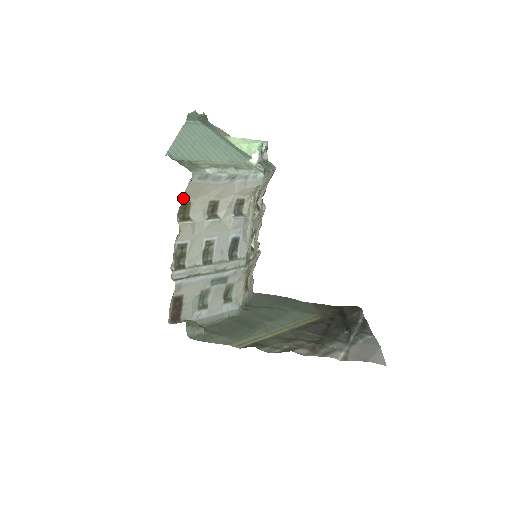
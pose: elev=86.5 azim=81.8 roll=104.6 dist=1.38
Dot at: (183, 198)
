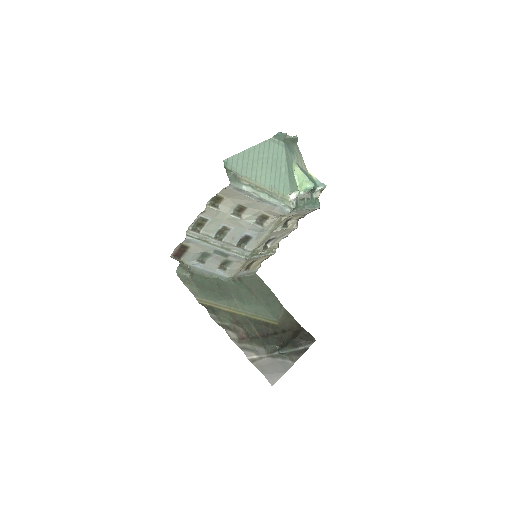
Dot at: (219, 193)
